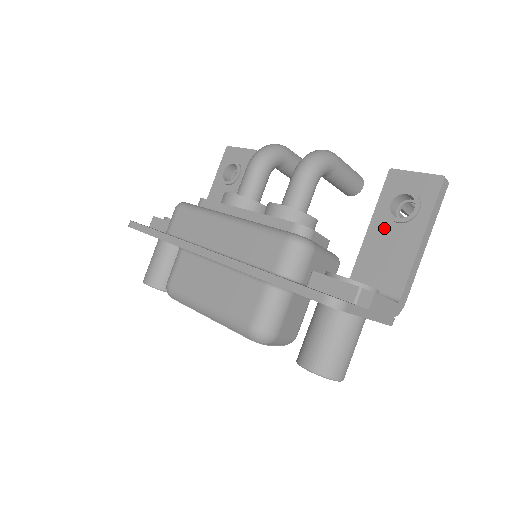
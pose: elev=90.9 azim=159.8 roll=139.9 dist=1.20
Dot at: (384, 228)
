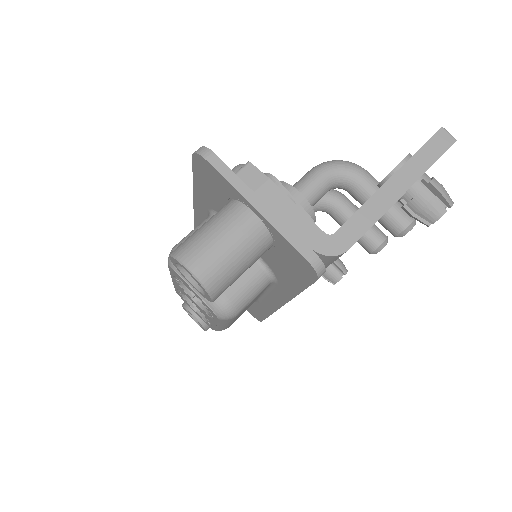
Dot at: occluded
